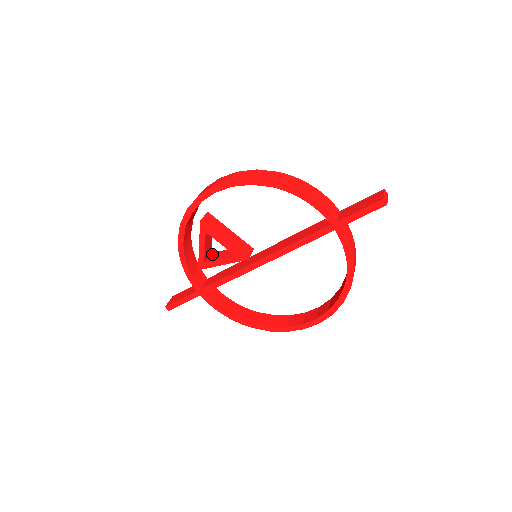
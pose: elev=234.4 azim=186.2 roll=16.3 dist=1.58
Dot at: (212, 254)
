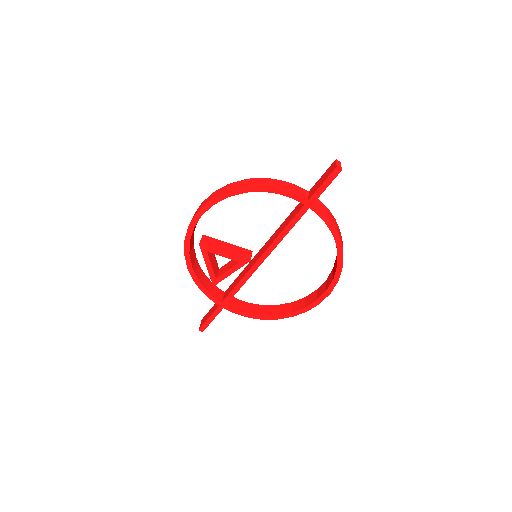
Dot at: (220, 269)
